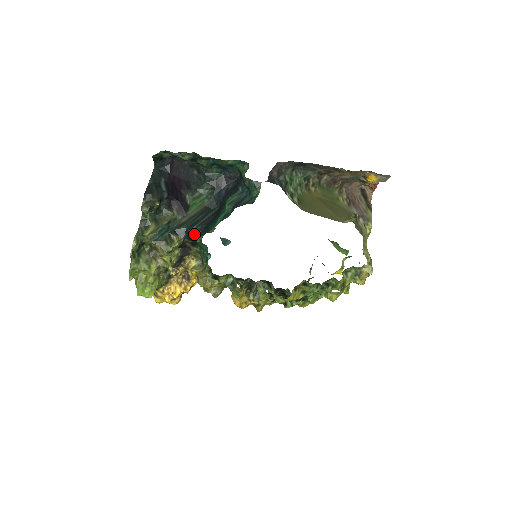
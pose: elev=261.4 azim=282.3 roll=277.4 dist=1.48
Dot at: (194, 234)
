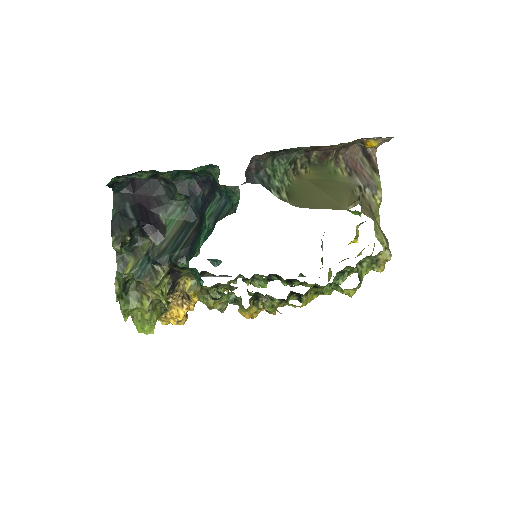
Dot at: (178, 261)
